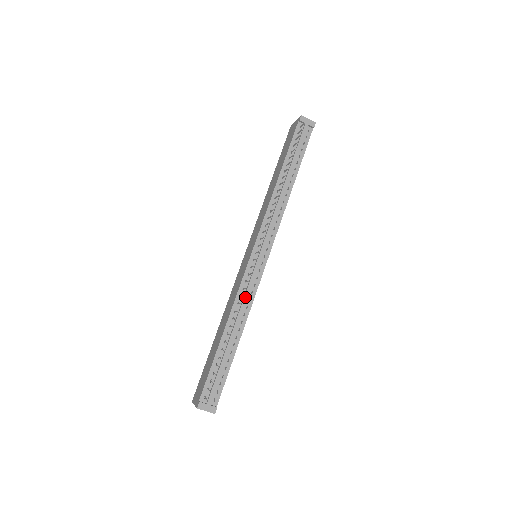
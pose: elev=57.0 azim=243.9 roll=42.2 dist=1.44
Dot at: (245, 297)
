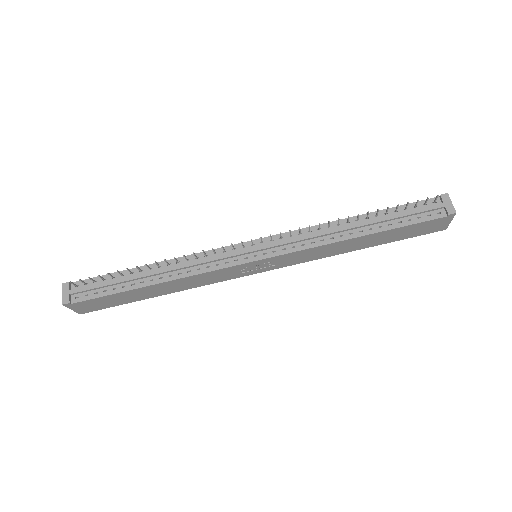
Dot at: (198, 261)
